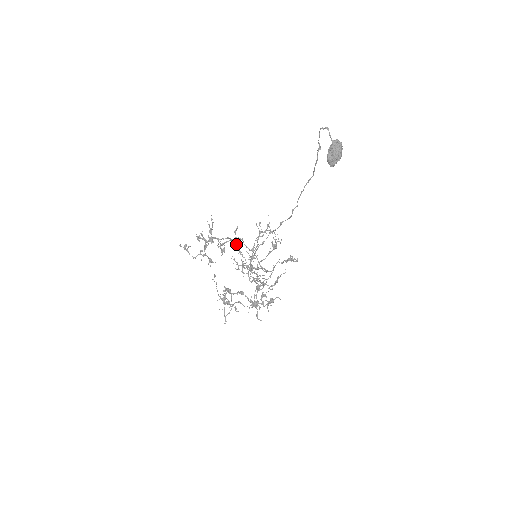
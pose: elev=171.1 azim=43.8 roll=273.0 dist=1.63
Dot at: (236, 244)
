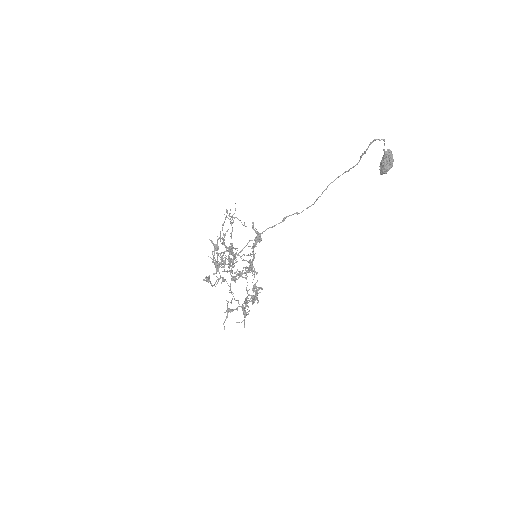
Dot at: (232, 250)
